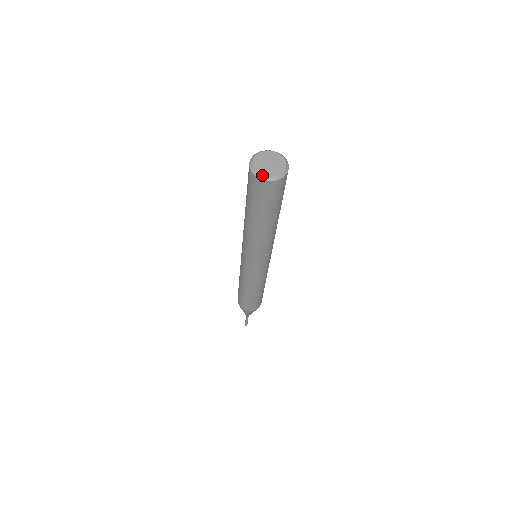
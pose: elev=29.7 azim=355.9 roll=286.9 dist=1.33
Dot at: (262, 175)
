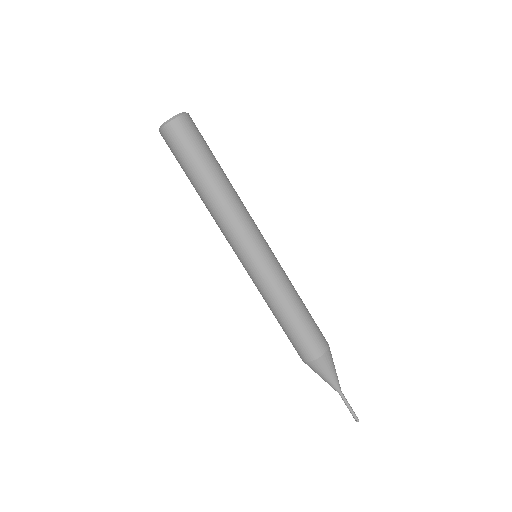
Dot at: (163, 124)
